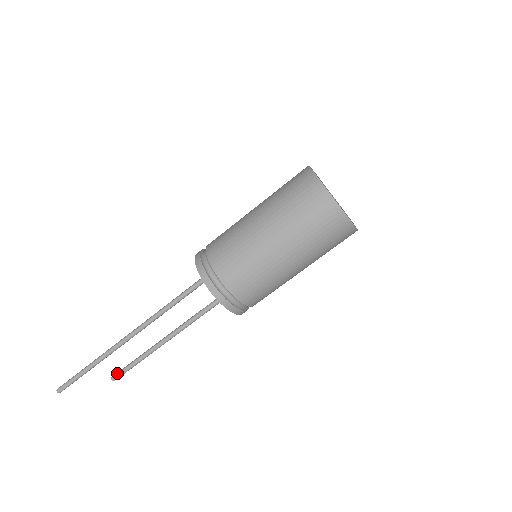
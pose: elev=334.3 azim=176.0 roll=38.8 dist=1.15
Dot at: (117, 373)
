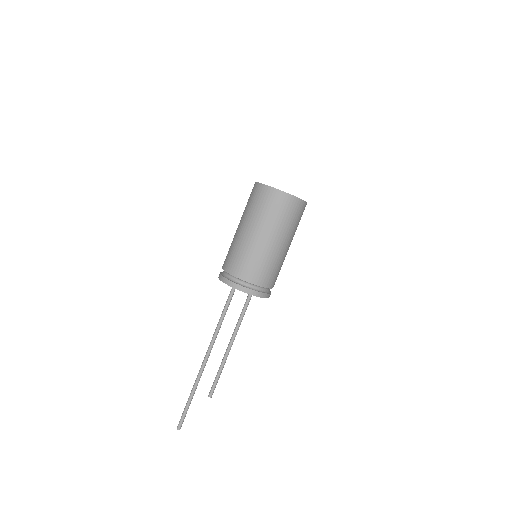
Dot at: (210, 391)
